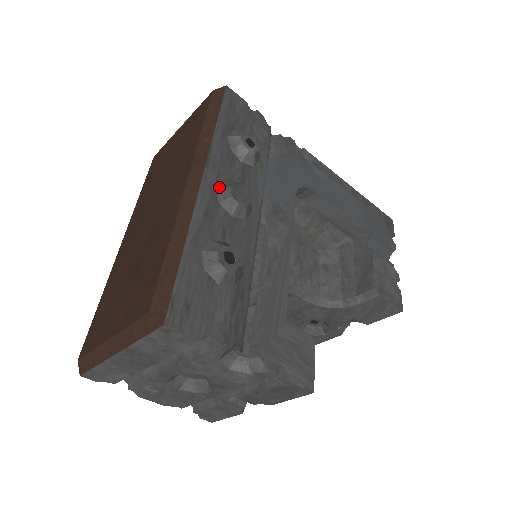
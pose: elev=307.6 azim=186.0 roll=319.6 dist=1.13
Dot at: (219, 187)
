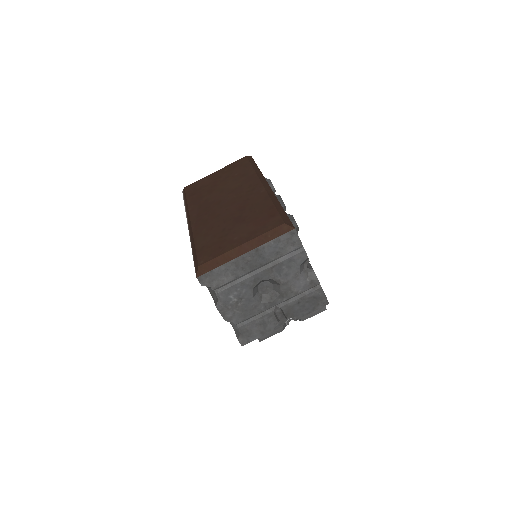
Dot at: (275, 194)
